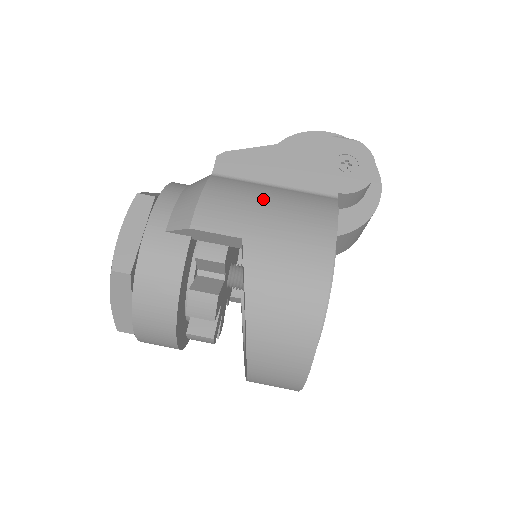
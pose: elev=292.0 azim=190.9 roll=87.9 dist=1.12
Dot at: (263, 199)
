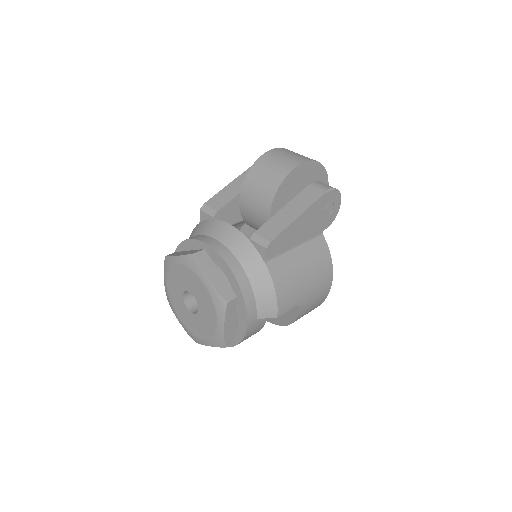
Dot at: (301, 272)
